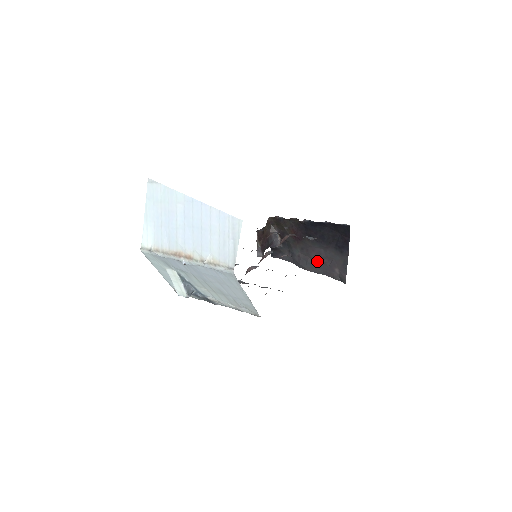
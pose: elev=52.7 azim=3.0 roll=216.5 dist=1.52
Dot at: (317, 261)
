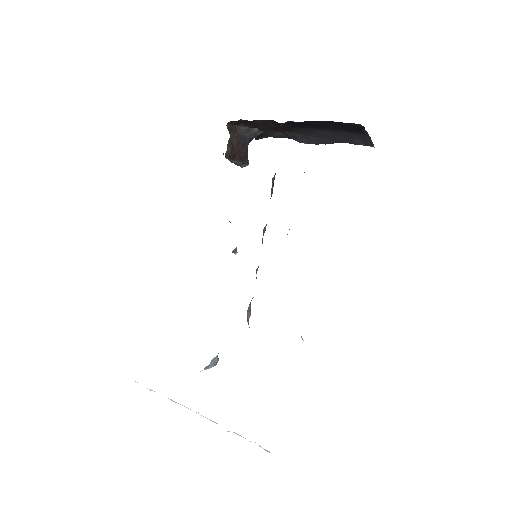
Dot at: (323, 138)
